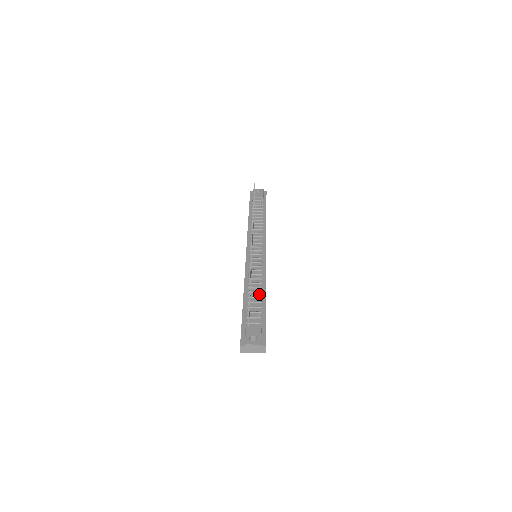
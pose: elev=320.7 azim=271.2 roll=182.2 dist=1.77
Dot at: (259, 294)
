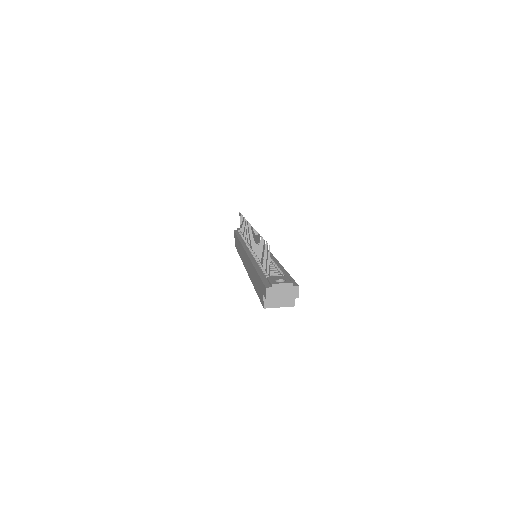
Dot at: (273, 263)
